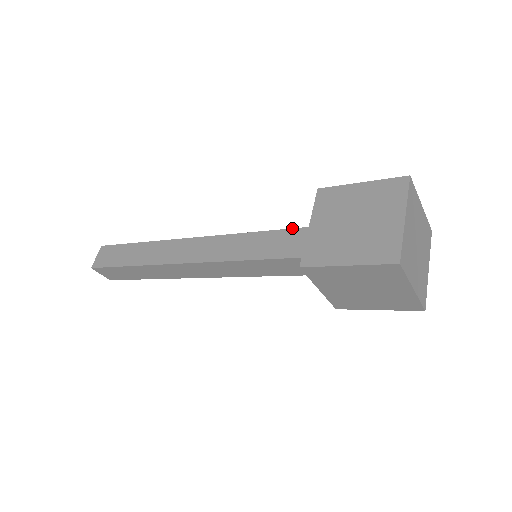
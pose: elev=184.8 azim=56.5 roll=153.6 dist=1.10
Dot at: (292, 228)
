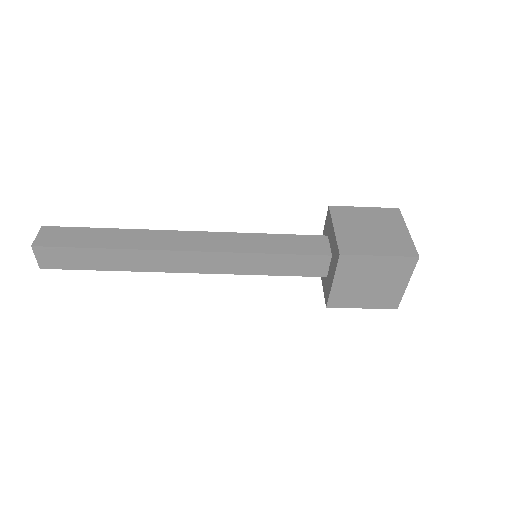
Dot at: occluded
